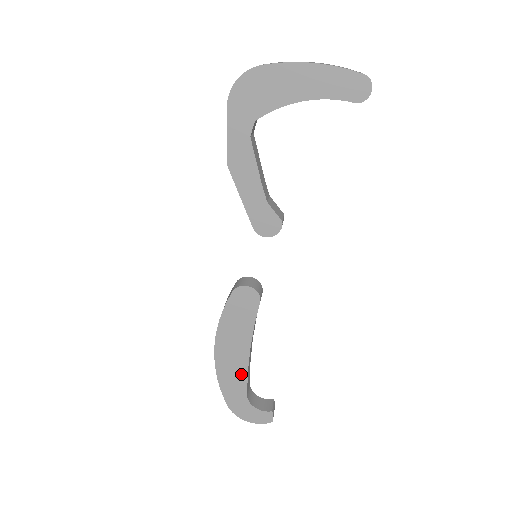
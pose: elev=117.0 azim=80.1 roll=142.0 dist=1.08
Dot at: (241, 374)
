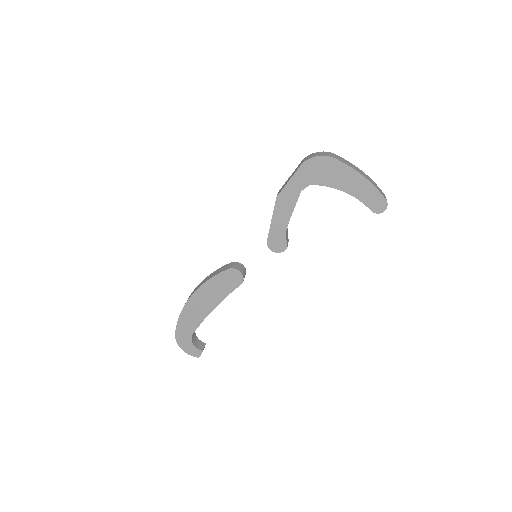
Dot at: (198, 319)
